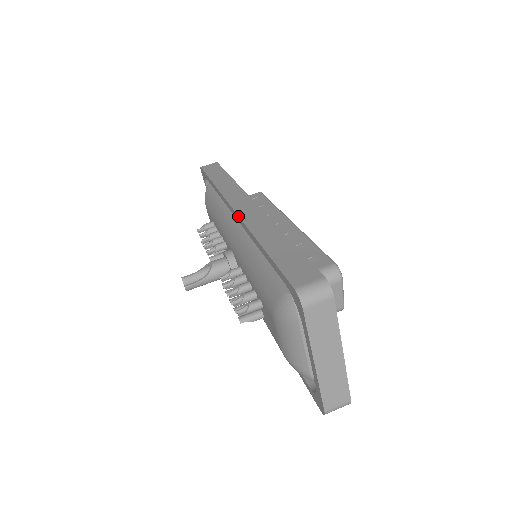
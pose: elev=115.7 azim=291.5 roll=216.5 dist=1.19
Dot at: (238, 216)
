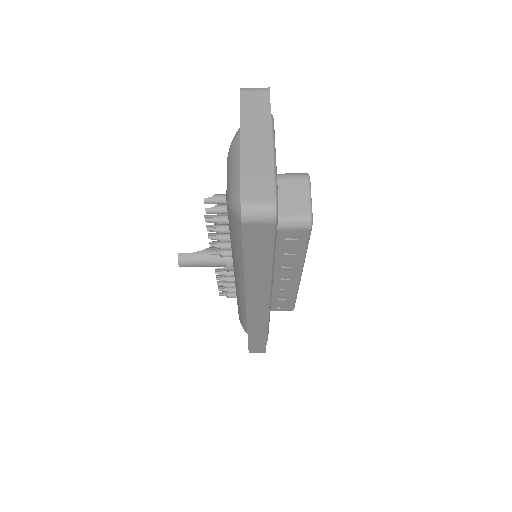
Dot at: occluded
